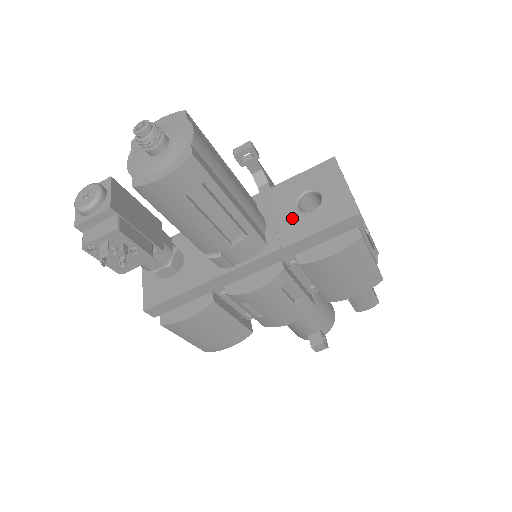
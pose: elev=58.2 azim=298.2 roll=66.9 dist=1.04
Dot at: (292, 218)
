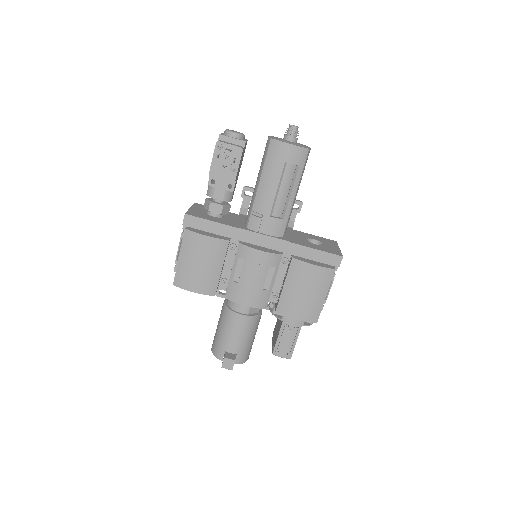
Dot at: (302, 240)
